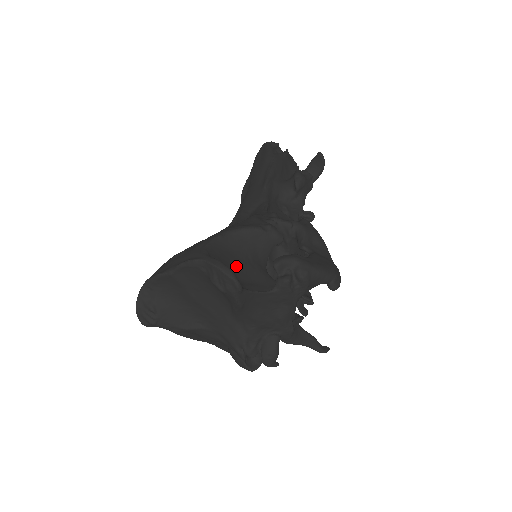
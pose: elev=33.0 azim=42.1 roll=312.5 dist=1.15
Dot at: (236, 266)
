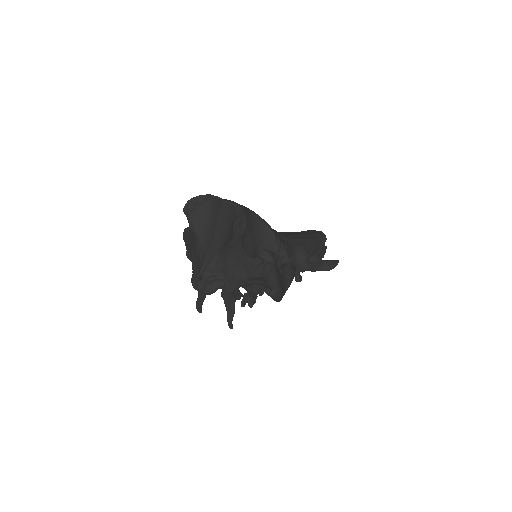
Dot at: (249, 233)
